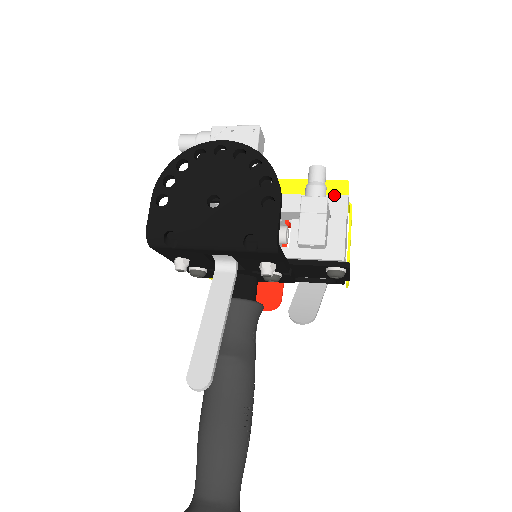
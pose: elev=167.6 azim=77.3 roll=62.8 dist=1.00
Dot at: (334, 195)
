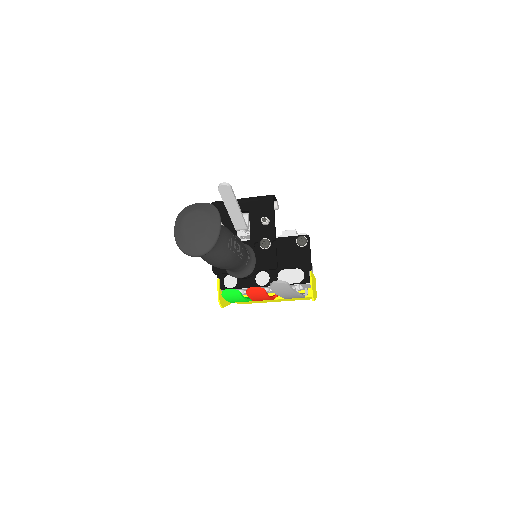
Dot at: occluded
